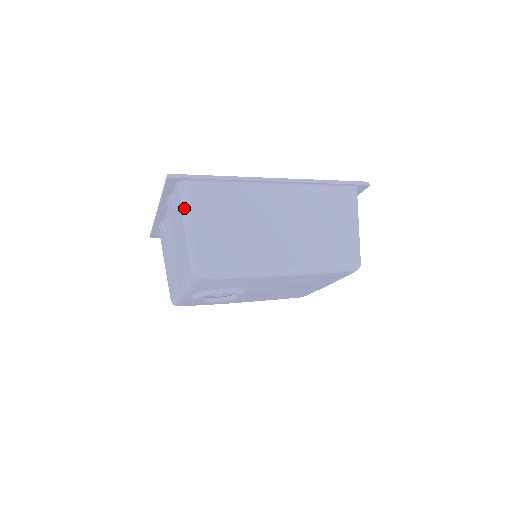
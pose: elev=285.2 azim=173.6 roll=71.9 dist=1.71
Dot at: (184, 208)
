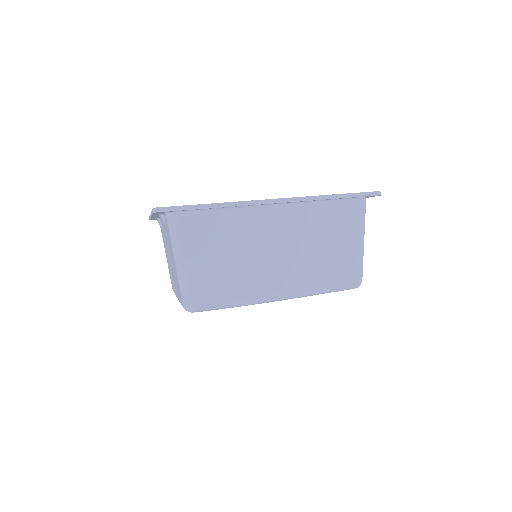
Dot at: (173, 241)
